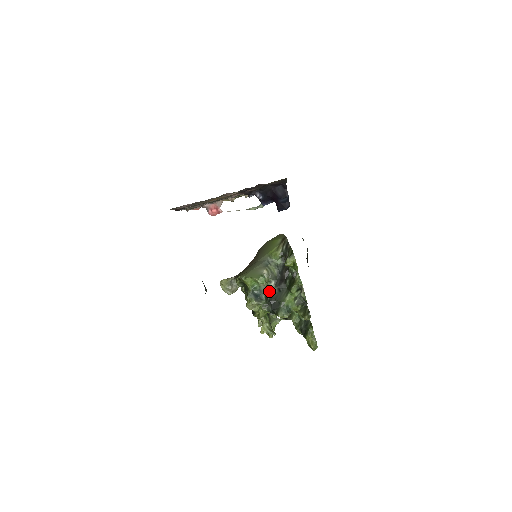
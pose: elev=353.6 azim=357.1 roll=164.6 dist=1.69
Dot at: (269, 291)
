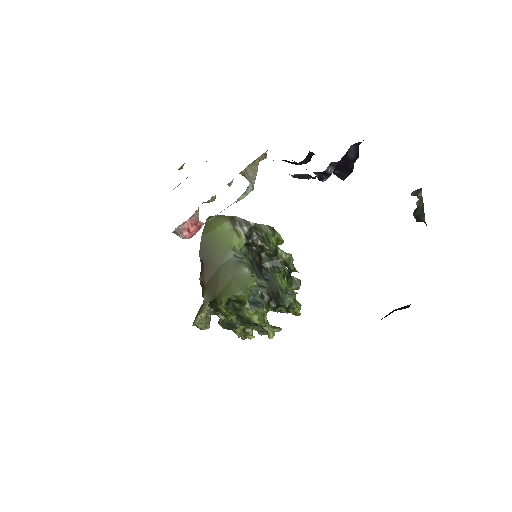
Dot at: (260, 288)
